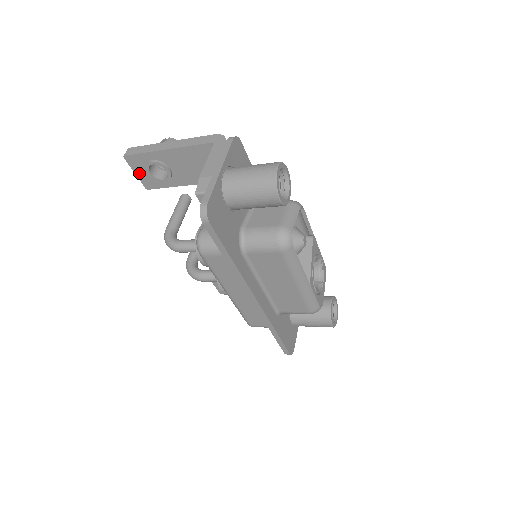
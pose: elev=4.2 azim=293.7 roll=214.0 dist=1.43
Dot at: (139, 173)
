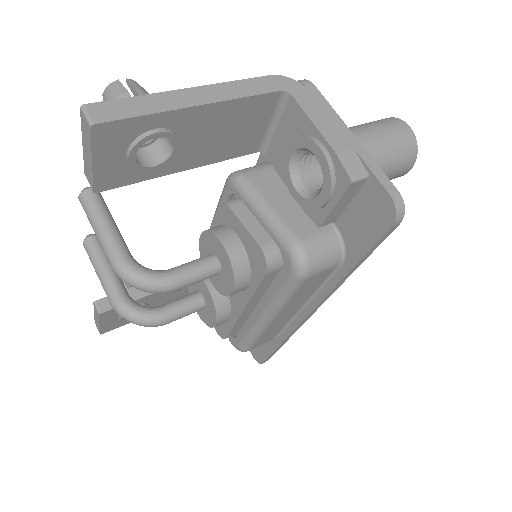
Dot at: (102, 160)
